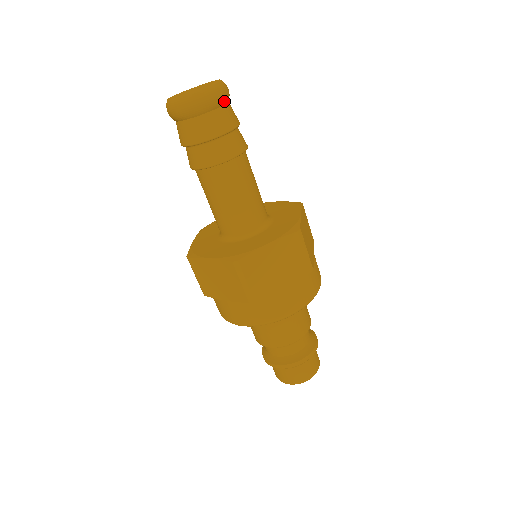
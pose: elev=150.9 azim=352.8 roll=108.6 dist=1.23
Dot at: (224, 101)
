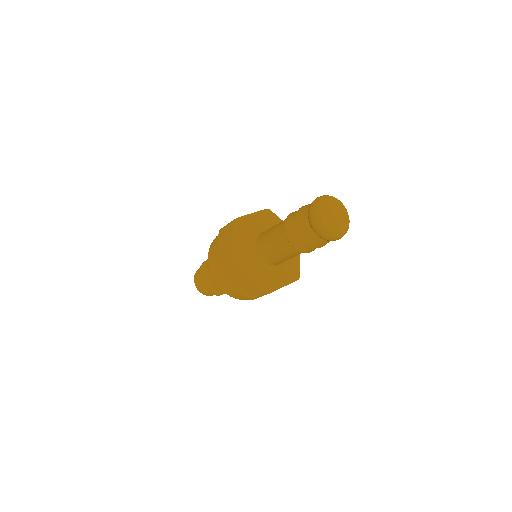
Dot at: occluded
